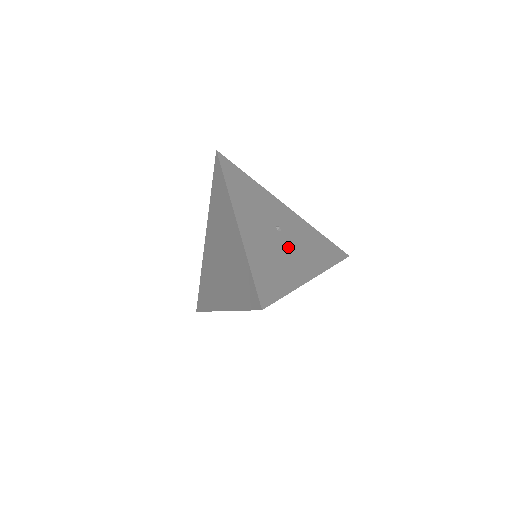
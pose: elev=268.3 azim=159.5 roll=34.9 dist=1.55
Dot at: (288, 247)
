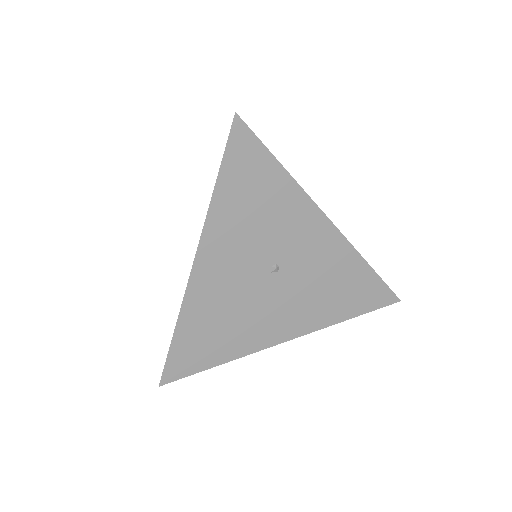
Dot at: (272, 298)
